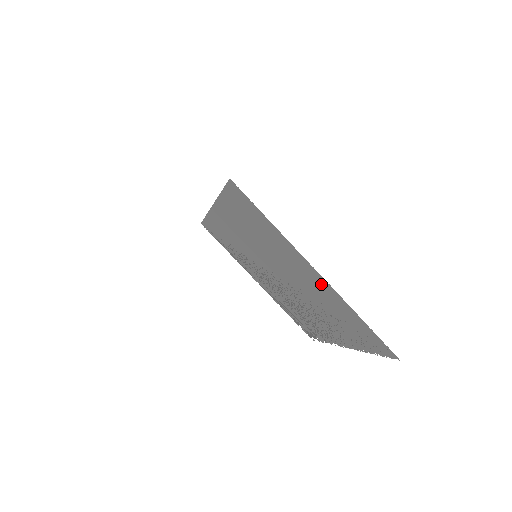
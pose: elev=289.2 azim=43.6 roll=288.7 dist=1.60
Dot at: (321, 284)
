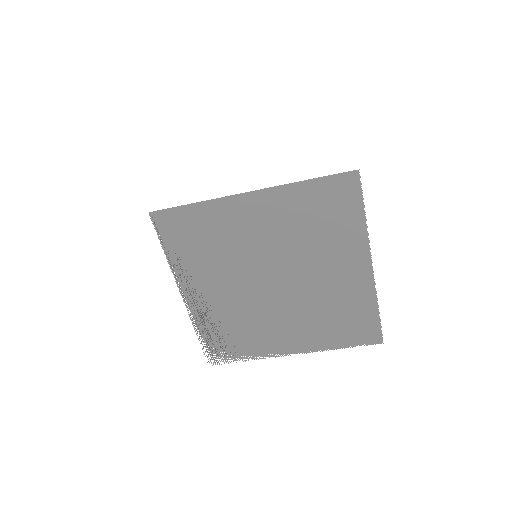
Dot at: (359, 279)
